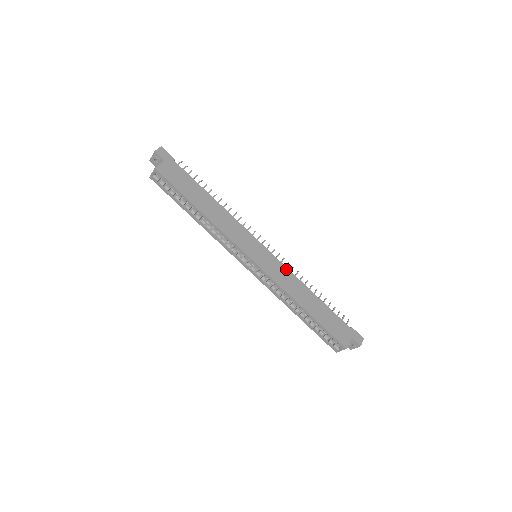
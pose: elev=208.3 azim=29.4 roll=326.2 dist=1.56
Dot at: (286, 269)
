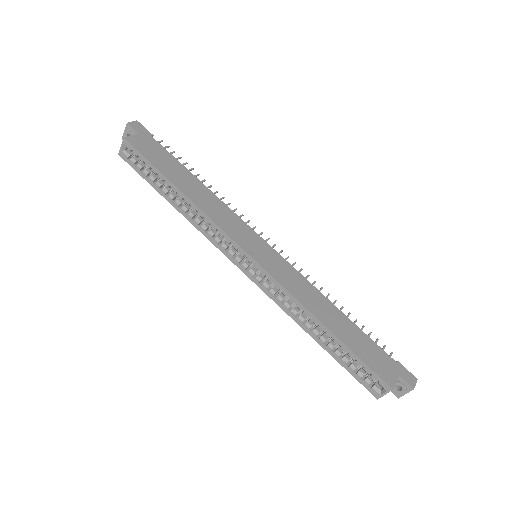
Dot at: (298, 274)
